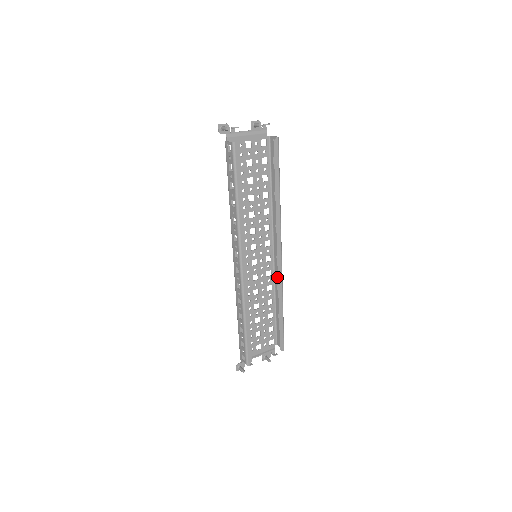
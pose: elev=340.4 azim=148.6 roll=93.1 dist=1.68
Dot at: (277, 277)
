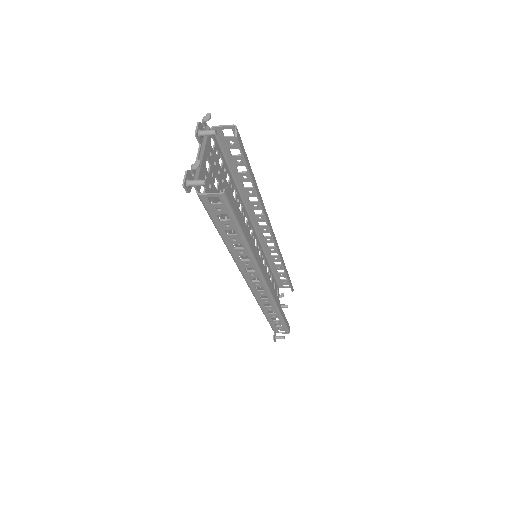
Dot at: (277, 251)
